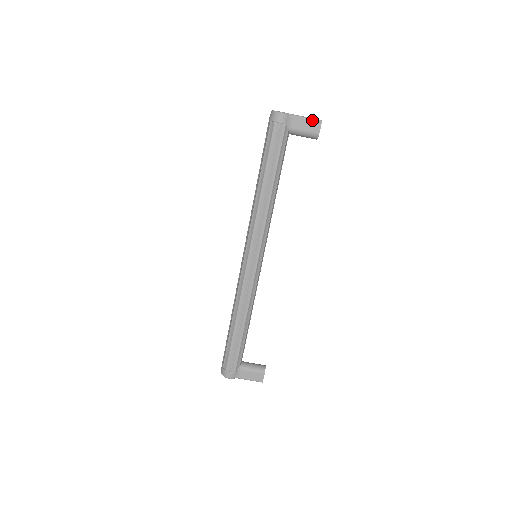
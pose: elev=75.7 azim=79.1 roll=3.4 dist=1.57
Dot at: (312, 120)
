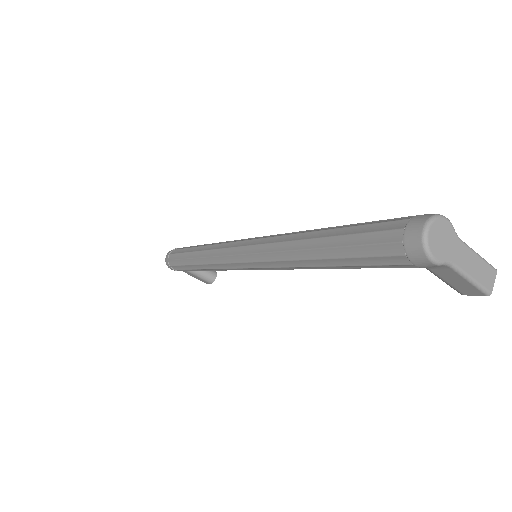
Dot at: (475, 286)
